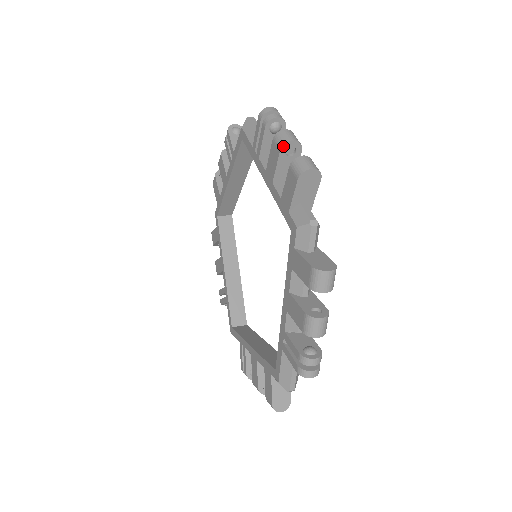
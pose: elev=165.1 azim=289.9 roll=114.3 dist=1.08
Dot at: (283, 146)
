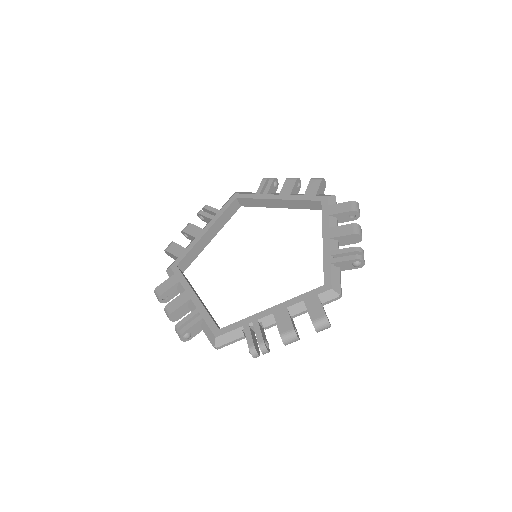
Dot at: (298, 178)
